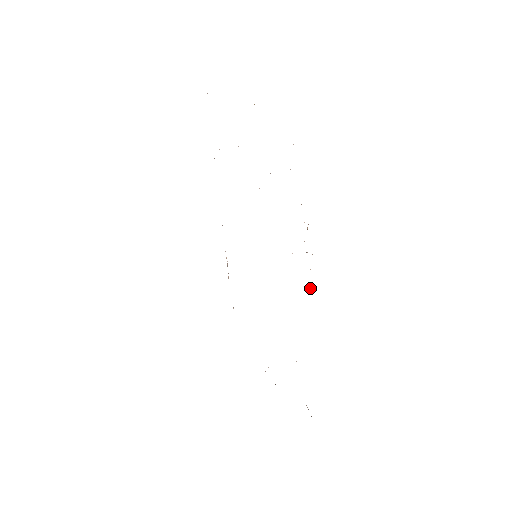
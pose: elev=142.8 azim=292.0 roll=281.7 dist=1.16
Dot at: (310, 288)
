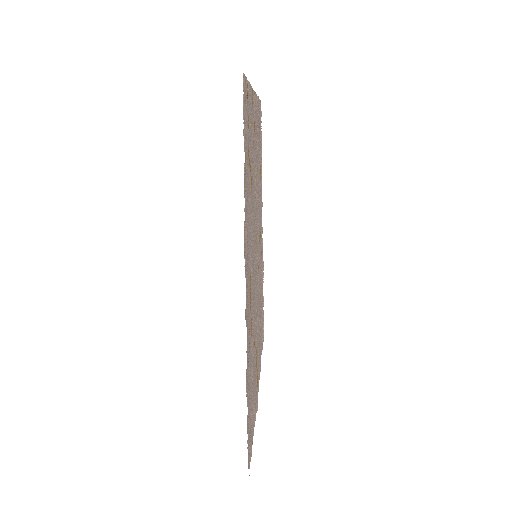
Dot at: (245, 264)
